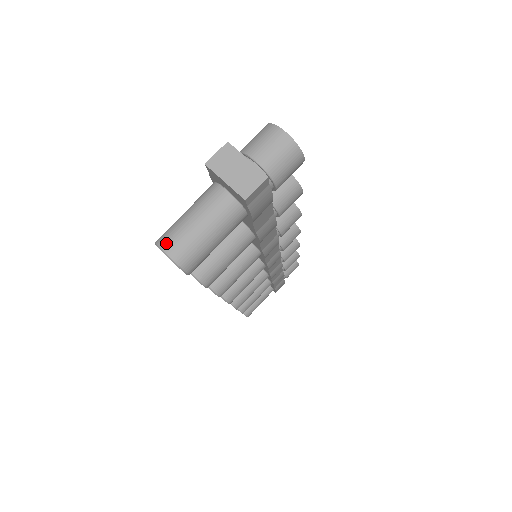
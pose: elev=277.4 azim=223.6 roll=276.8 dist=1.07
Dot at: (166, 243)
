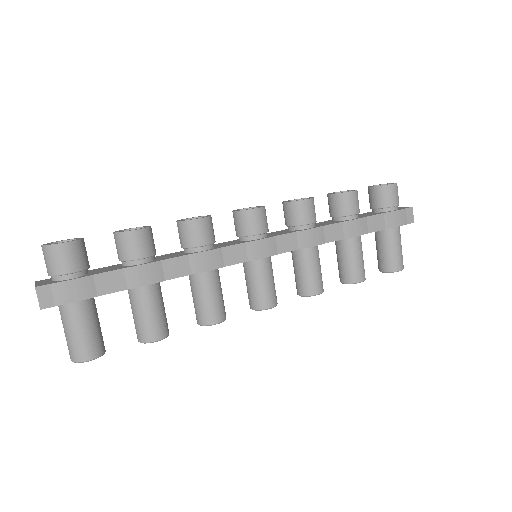
Dot at: occluded
